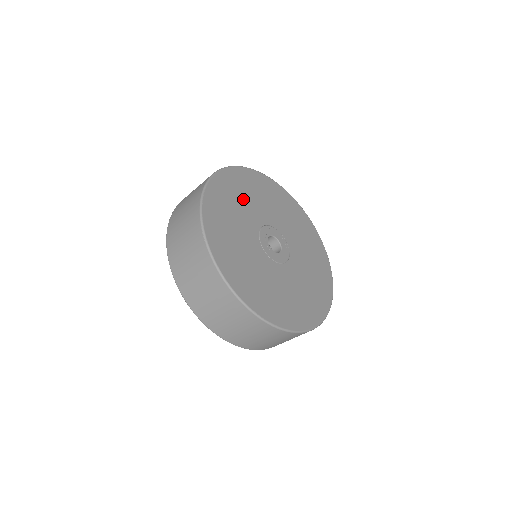
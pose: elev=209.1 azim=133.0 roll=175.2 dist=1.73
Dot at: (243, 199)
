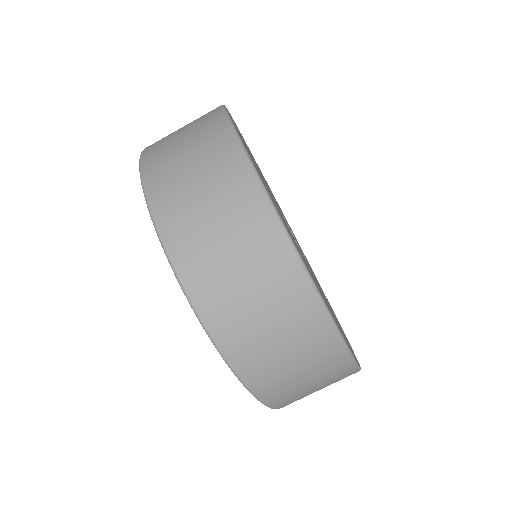
Dot at: occluded
